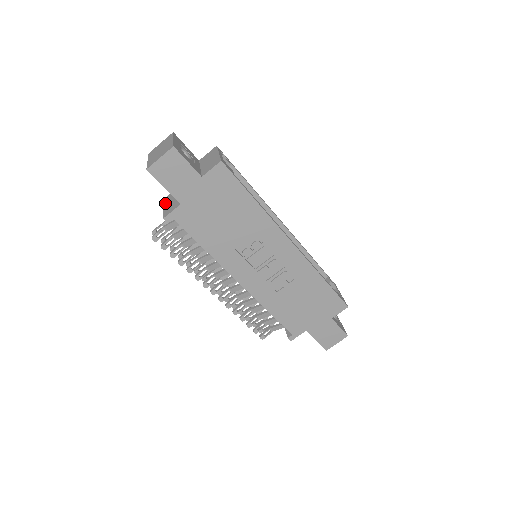
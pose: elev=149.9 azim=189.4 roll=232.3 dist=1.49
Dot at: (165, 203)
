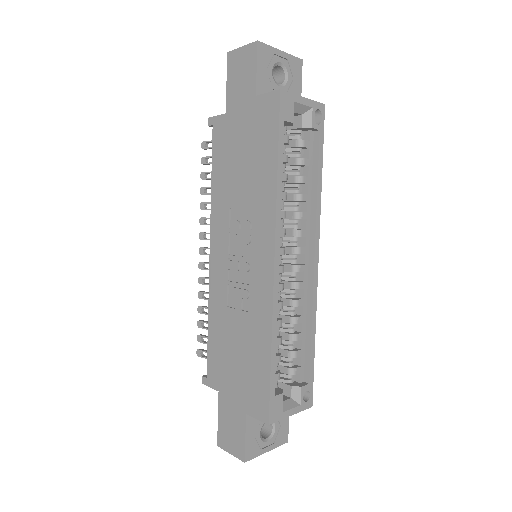
Dot at: occluded
